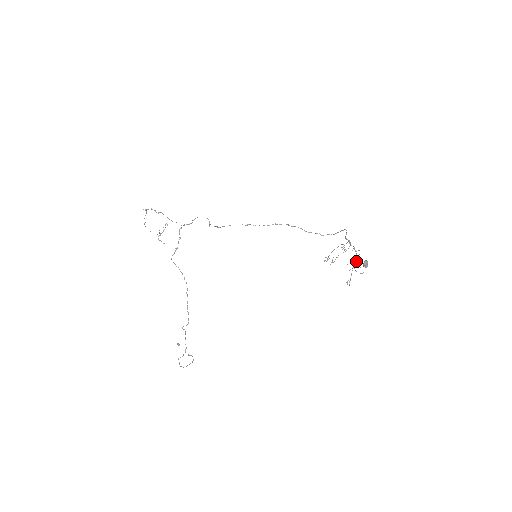
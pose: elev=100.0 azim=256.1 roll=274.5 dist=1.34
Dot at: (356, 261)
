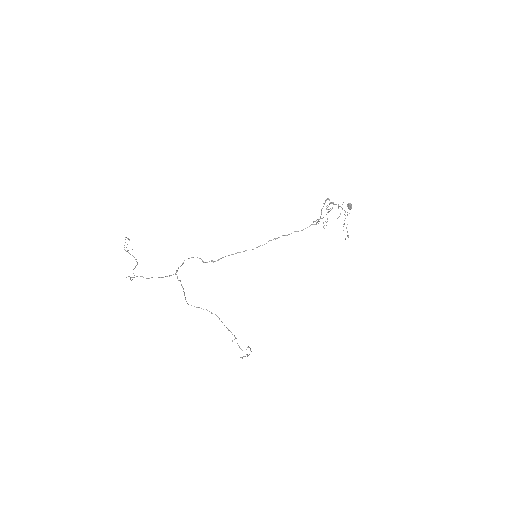
Dot at: (345, 215)
